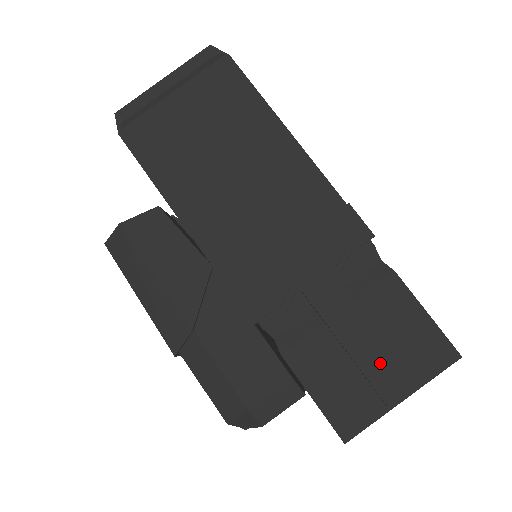
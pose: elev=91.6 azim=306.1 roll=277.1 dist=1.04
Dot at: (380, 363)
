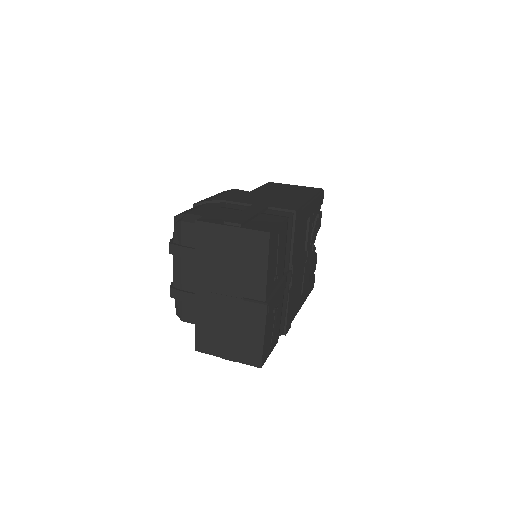
Dot at: (242, 218)
